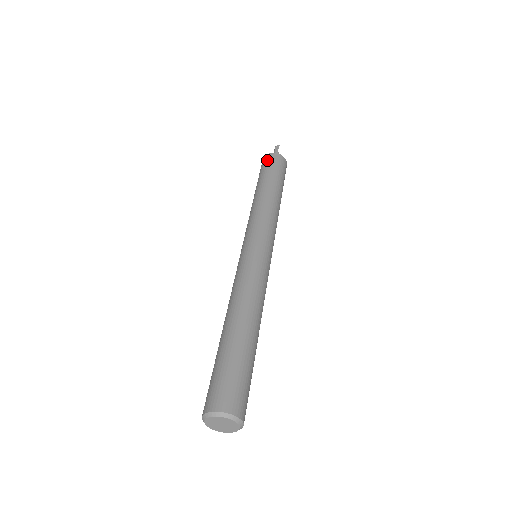
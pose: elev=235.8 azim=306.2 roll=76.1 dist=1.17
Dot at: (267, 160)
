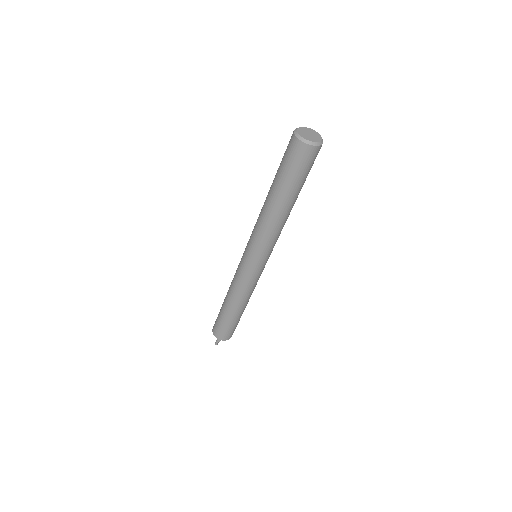
Dot at: occluded
